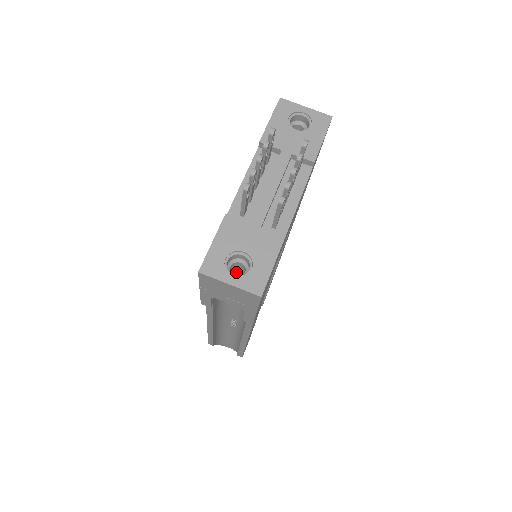
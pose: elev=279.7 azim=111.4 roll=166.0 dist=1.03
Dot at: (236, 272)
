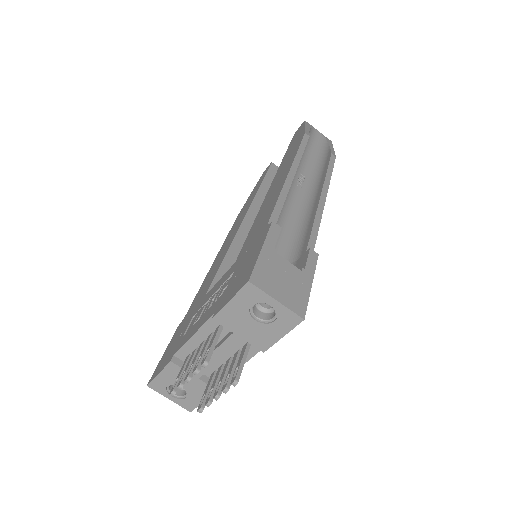
Dot at: occluded
